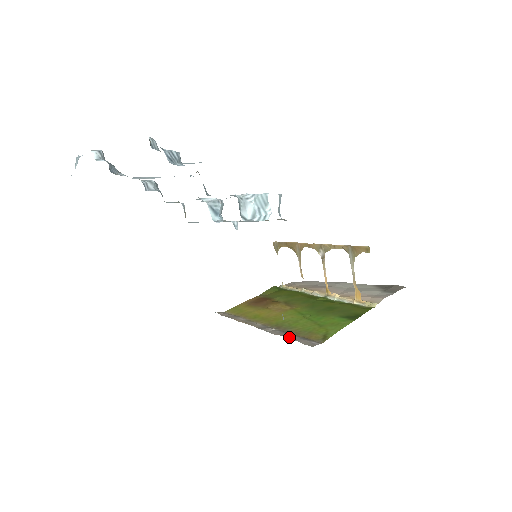
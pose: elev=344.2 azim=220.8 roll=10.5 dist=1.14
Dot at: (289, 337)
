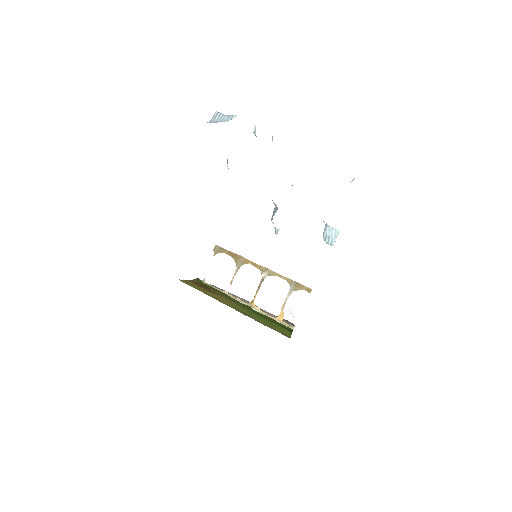
Dot at: occluded
